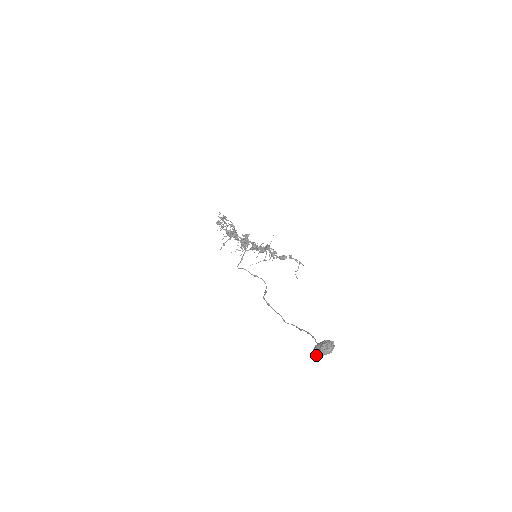
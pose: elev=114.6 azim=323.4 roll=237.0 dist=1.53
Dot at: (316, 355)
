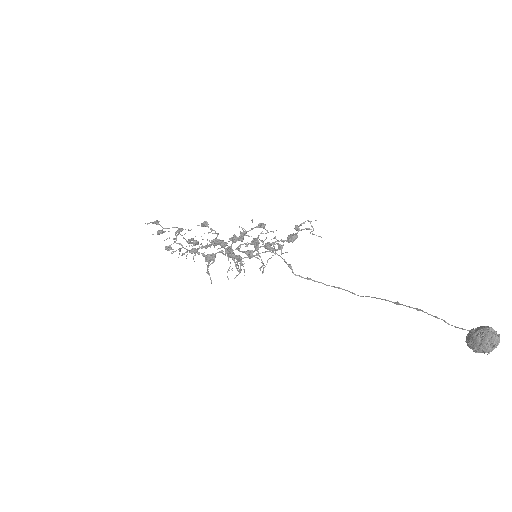
Dot at: occluded
